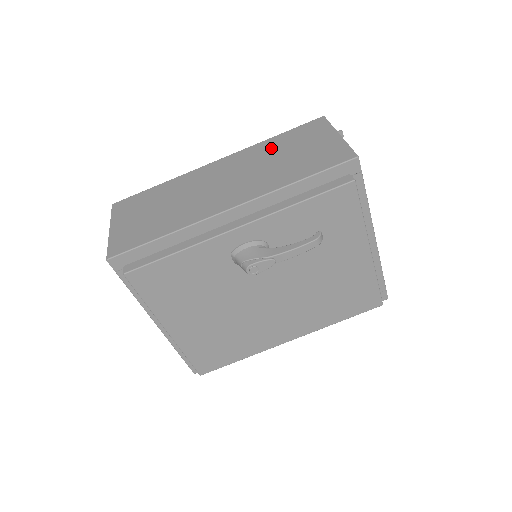
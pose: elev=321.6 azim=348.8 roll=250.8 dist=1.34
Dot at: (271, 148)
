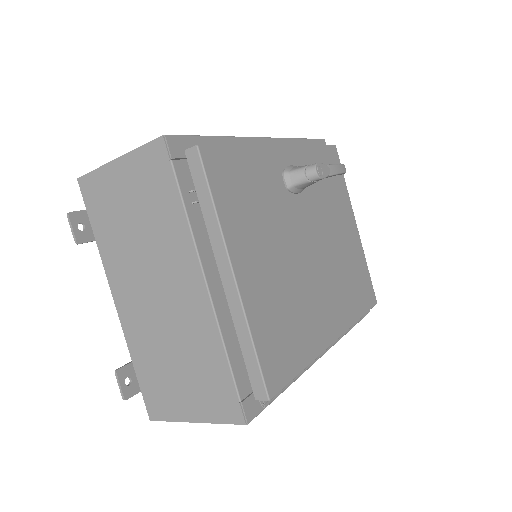
Dot at: occluded
